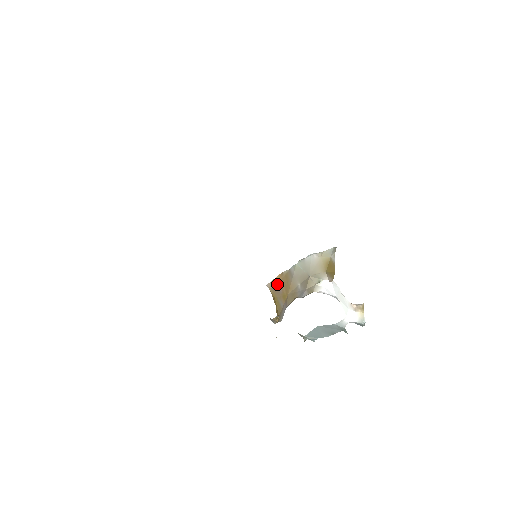
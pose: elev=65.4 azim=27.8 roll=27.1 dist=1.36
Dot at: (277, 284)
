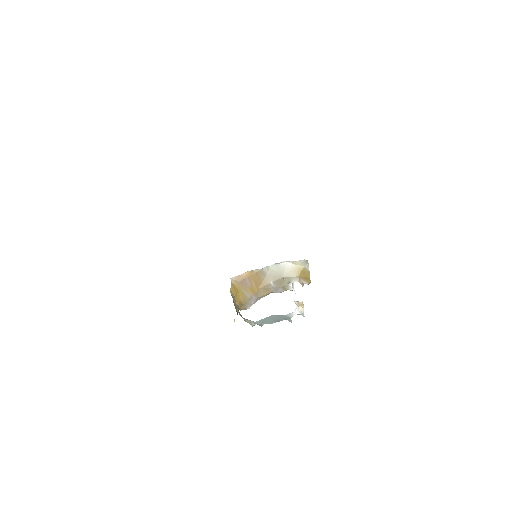
Dot at: (244, 279)
